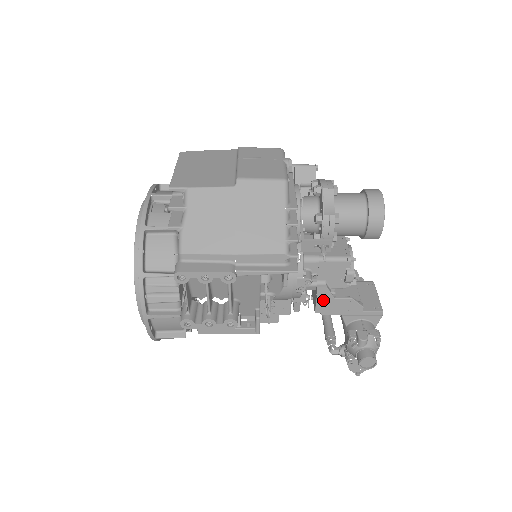
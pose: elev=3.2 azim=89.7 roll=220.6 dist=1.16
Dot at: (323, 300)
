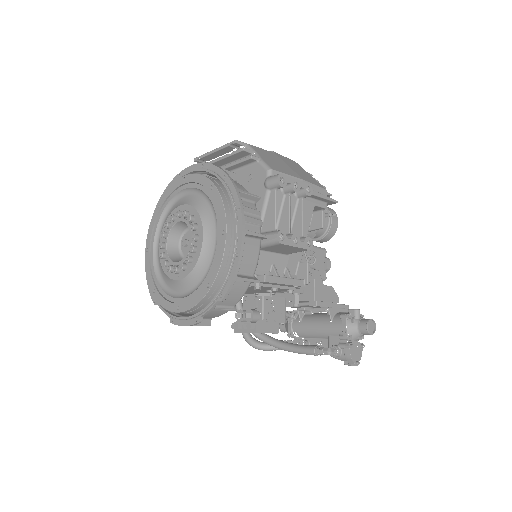
Dot at: (318, 286)
